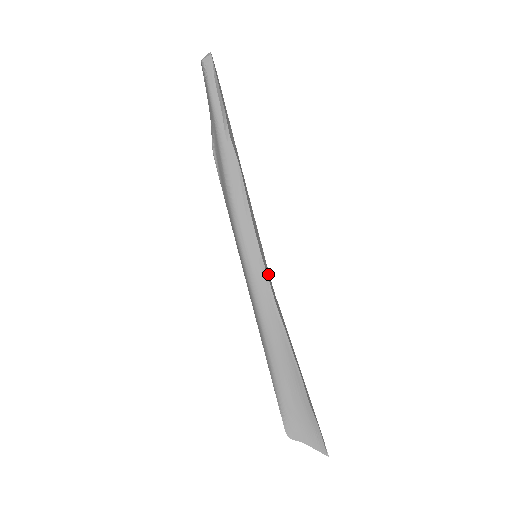
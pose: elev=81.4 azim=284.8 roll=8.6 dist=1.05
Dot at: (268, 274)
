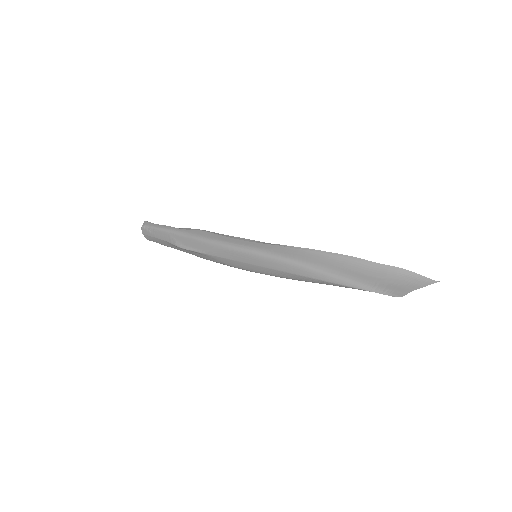
Dot at: occluded
